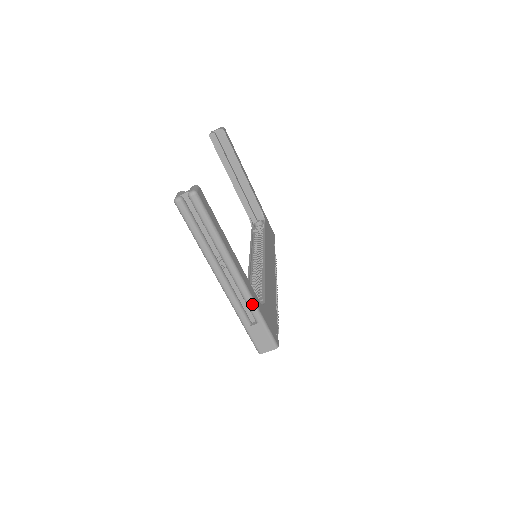
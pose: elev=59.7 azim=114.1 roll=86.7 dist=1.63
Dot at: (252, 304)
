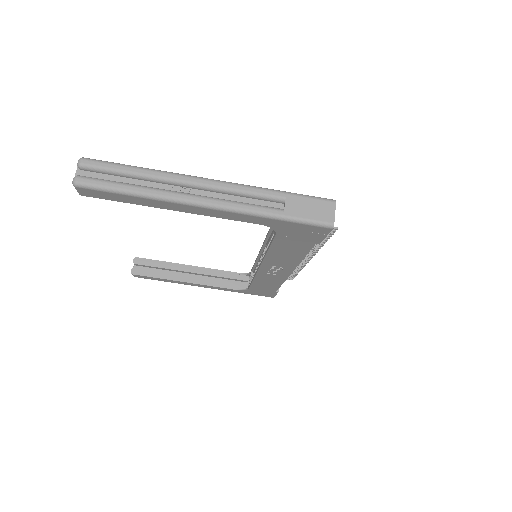
Dot at: (255, 189)
